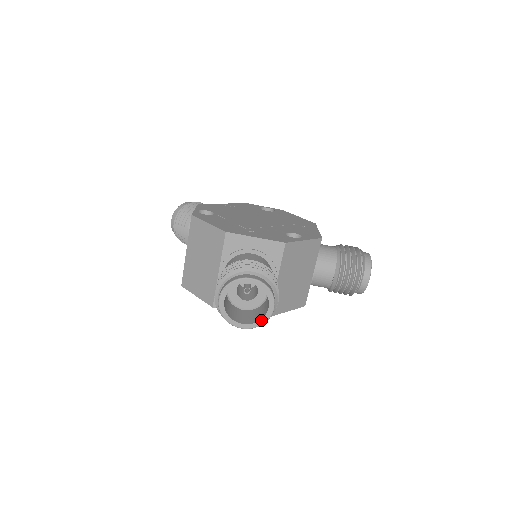
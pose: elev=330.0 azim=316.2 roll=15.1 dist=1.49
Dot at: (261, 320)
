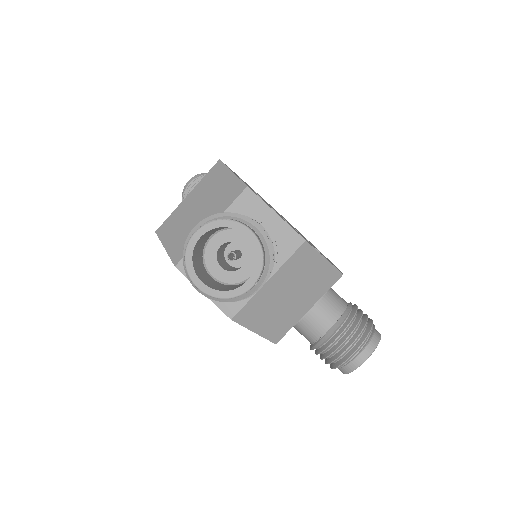
Dot at: (228, 291)
